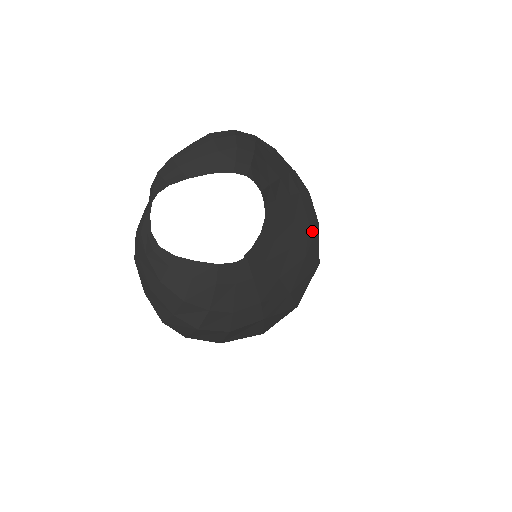
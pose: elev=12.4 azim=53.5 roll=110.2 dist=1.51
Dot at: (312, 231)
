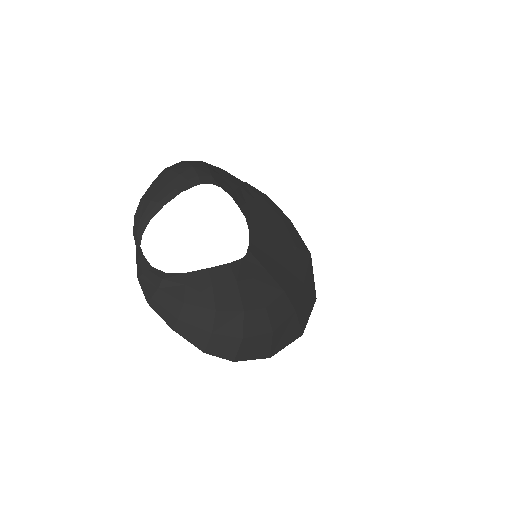
Dot at: (289, 226)
